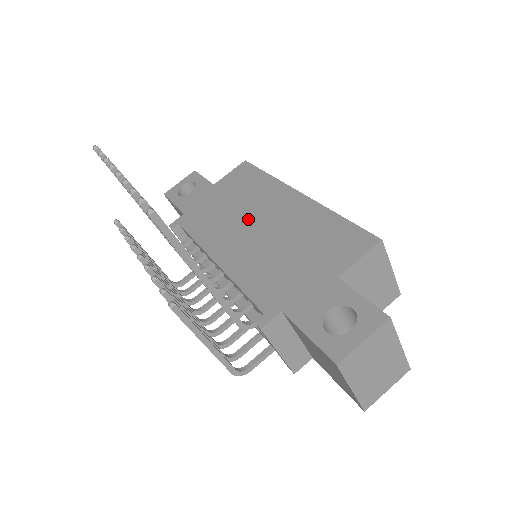
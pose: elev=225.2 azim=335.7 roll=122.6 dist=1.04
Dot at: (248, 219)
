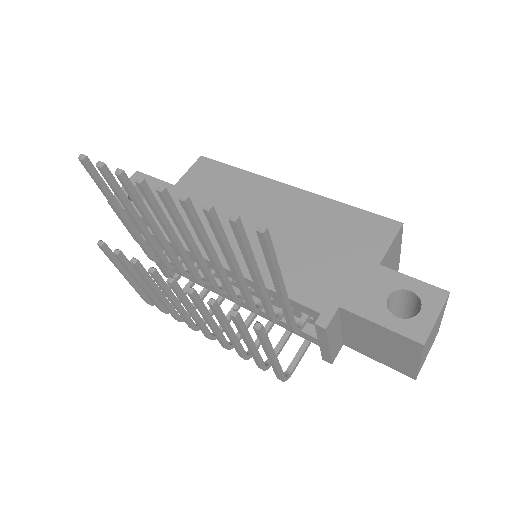
Dot at: (244, 219)
